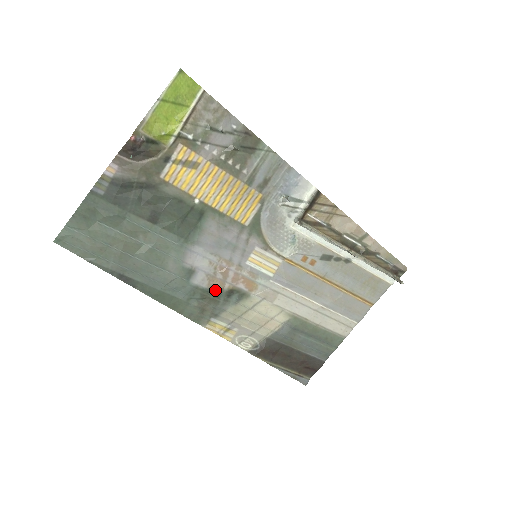
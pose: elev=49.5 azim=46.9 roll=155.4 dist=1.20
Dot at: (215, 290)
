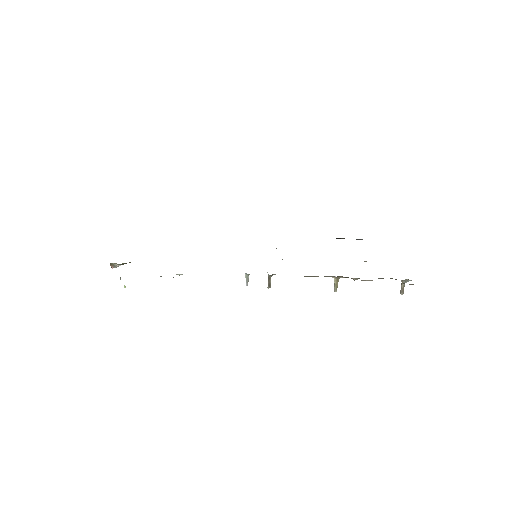
Dot at: occluded
